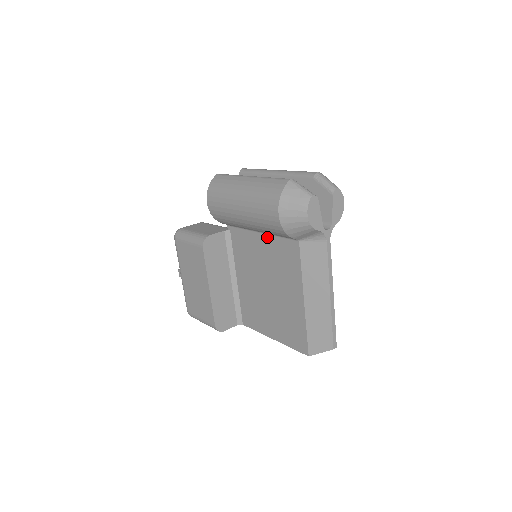
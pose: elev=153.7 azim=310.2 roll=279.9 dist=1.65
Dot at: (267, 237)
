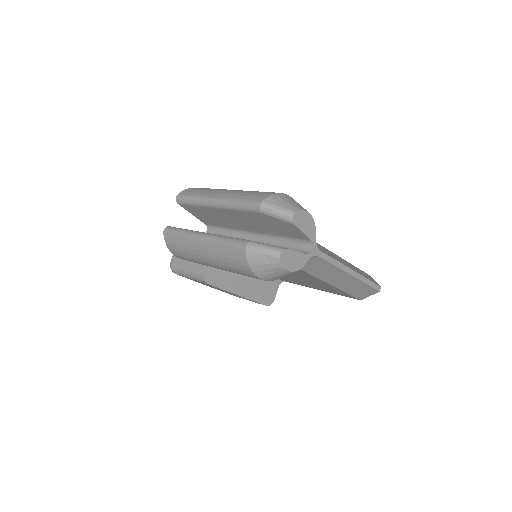
Dot at: occluded
